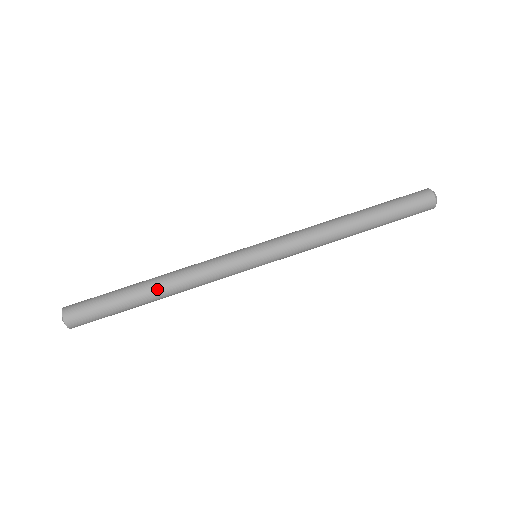
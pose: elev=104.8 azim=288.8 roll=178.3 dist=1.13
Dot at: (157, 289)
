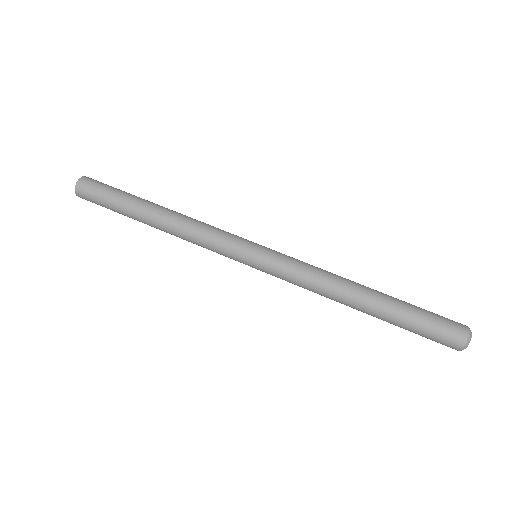
Dot at: (158, 213)
